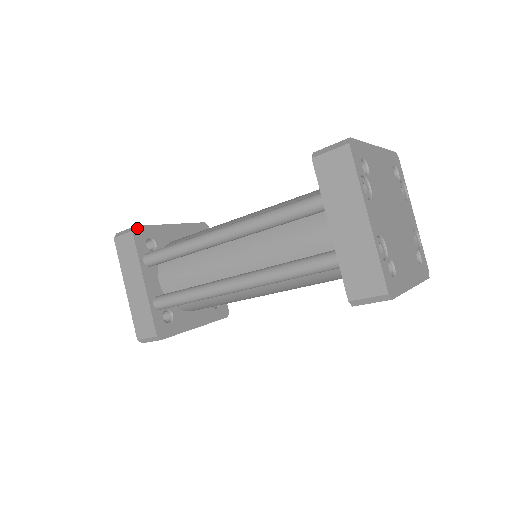
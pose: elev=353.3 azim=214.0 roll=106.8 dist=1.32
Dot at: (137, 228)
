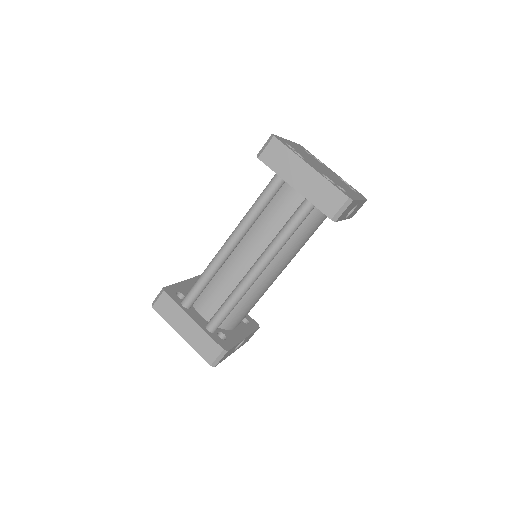
Dot at: (165, 288)
